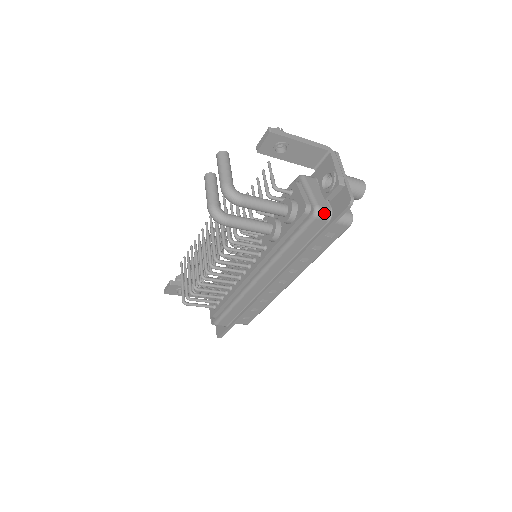
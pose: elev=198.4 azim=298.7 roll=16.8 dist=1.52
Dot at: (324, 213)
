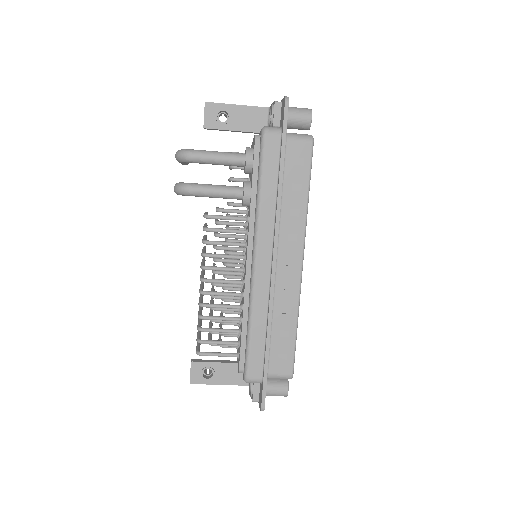
Dot at: (272, 129)
